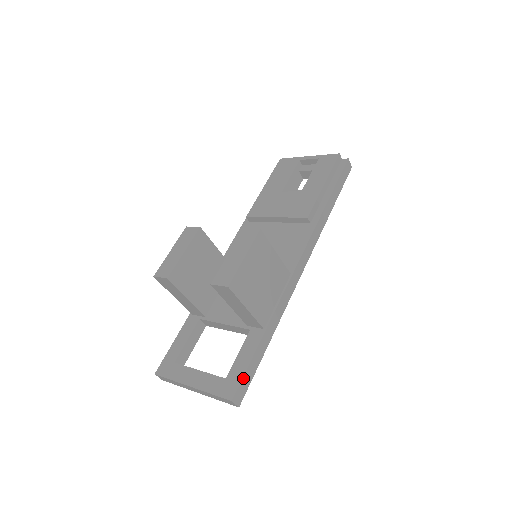
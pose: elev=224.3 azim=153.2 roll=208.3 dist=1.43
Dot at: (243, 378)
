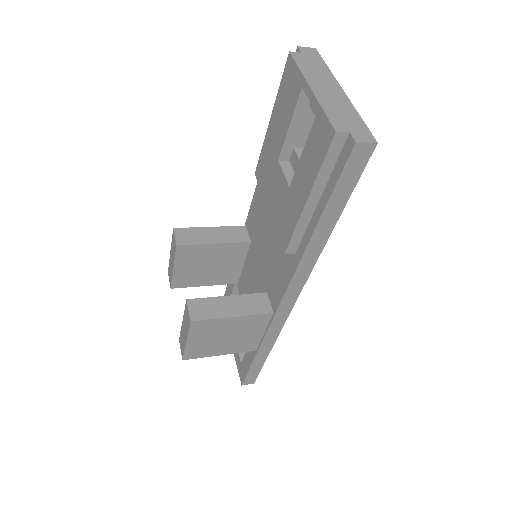
Dot at: (247, 376)
